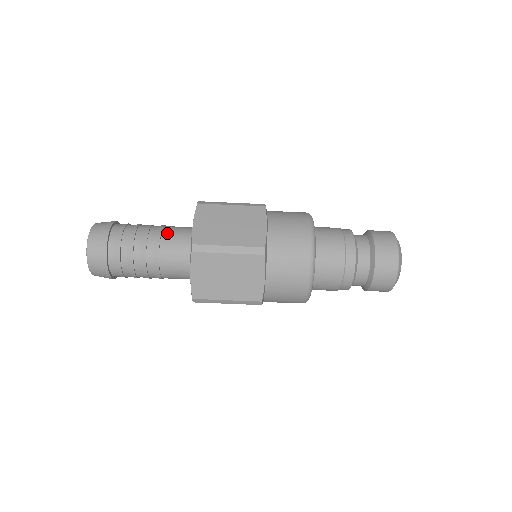
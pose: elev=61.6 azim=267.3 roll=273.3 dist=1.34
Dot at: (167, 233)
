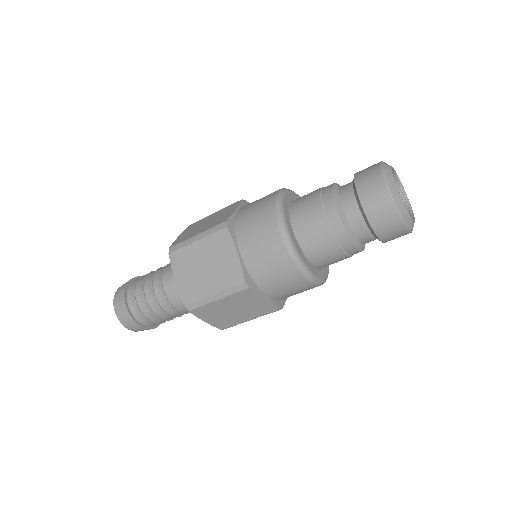
Dot at: (167, 284)
